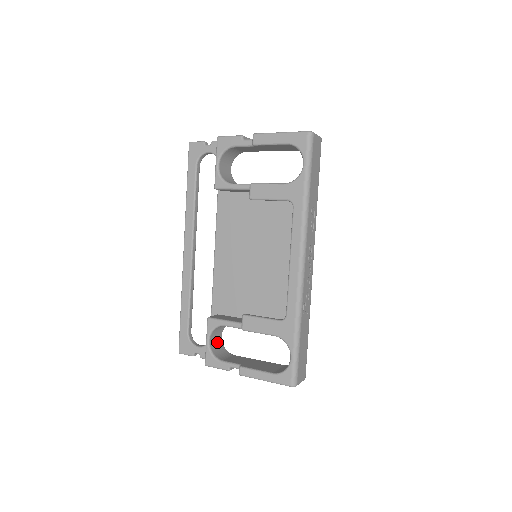
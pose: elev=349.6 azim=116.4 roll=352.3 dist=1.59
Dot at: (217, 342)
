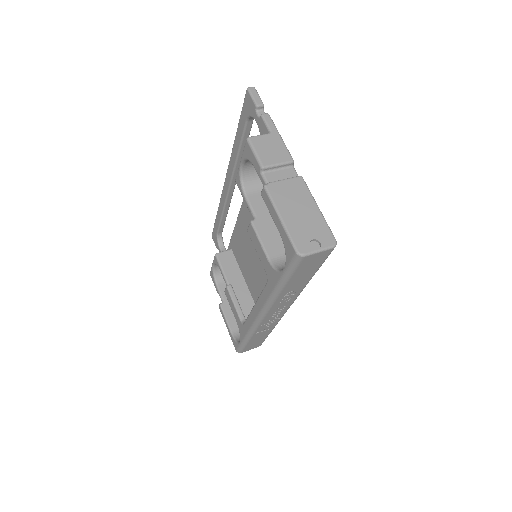
Dot at: occluded
